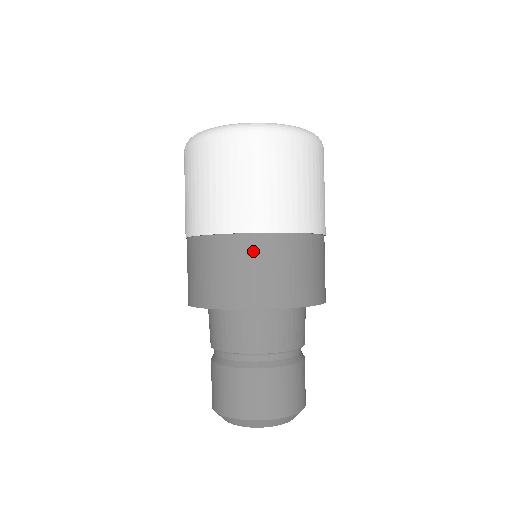
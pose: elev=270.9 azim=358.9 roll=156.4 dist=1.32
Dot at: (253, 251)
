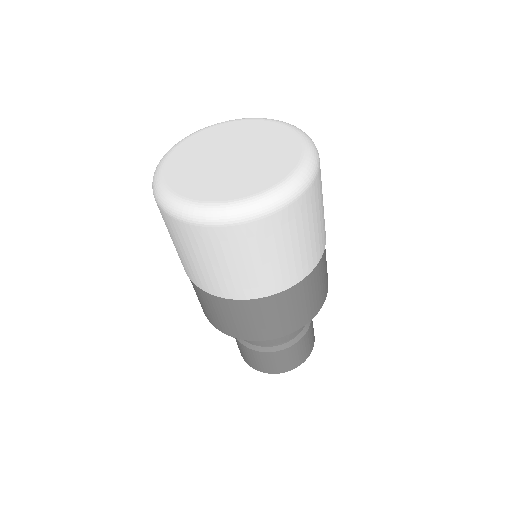
Dot at: (200, 294)
